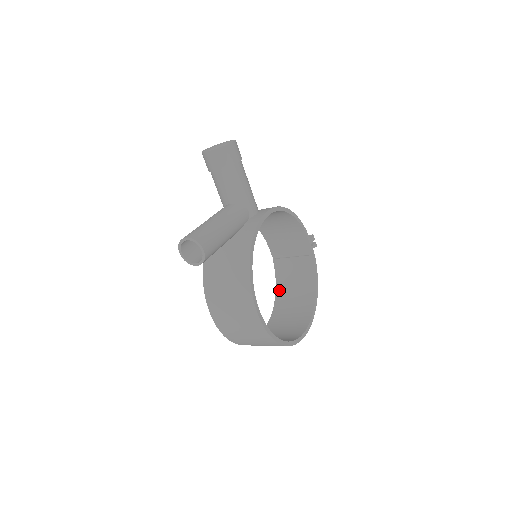
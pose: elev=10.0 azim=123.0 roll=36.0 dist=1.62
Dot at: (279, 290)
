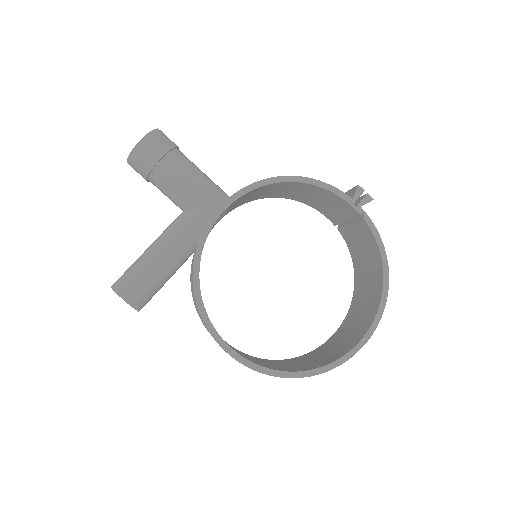
Dot at: (356, 269)
